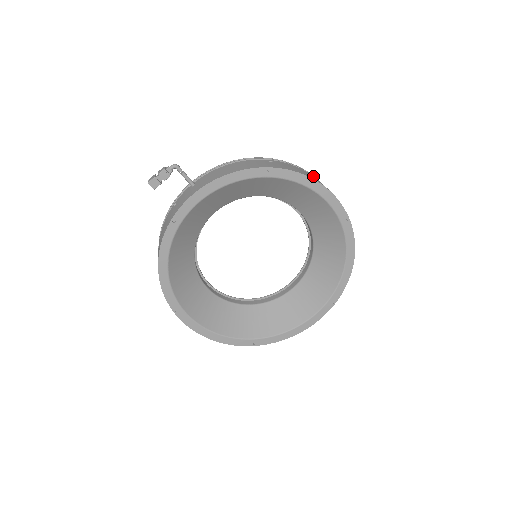
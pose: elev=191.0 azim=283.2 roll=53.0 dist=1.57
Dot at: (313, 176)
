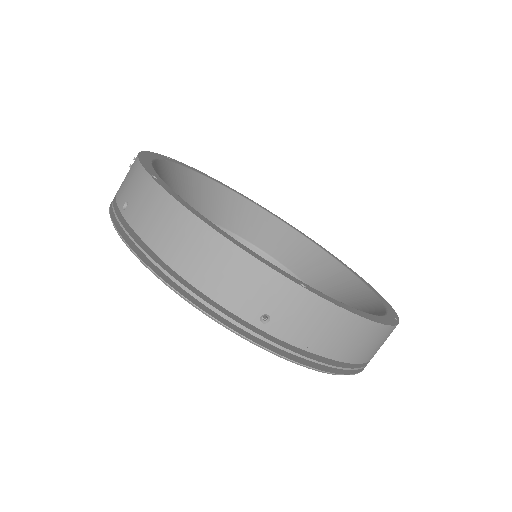
Dot at: occluded
